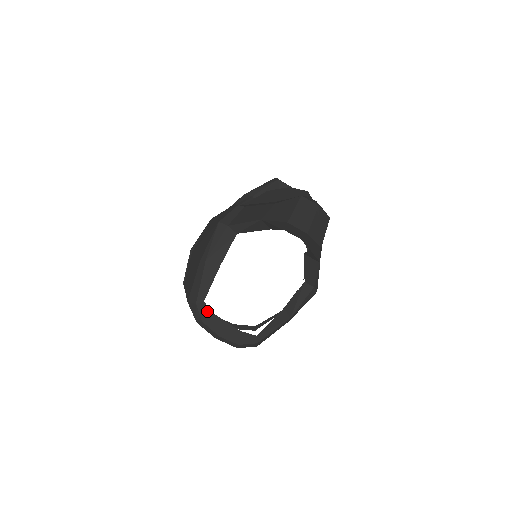
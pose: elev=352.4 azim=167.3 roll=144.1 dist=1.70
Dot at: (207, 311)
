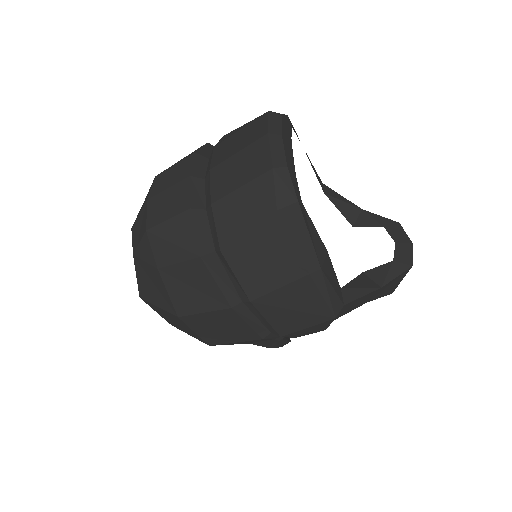
Dot at: (289, 128)
